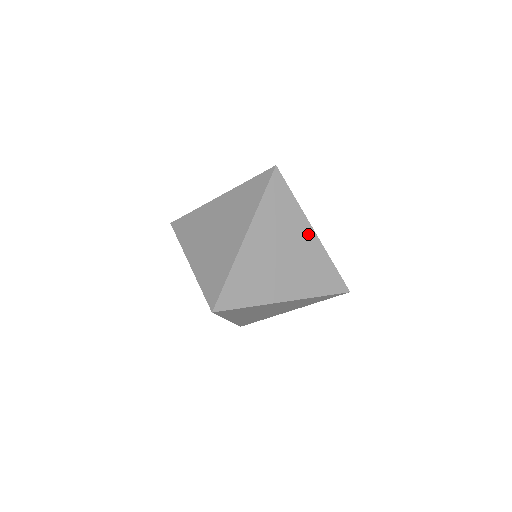
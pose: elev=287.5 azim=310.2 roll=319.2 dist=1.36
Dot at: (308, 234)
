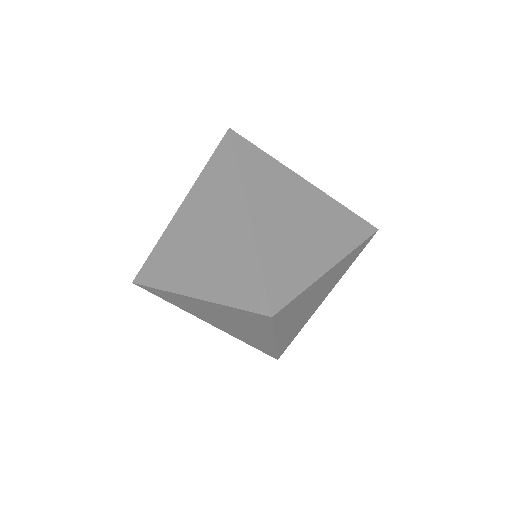
Dot at: (325, 297)
